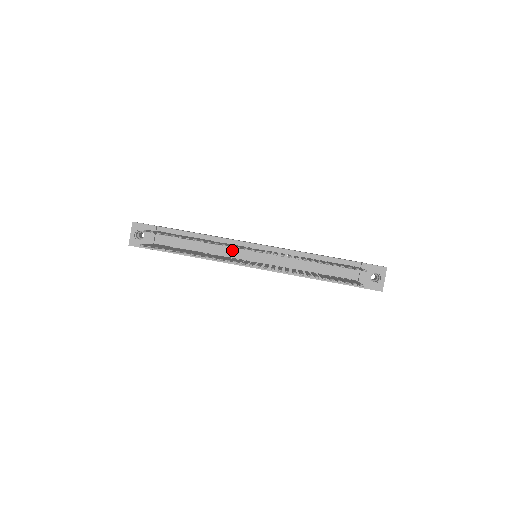
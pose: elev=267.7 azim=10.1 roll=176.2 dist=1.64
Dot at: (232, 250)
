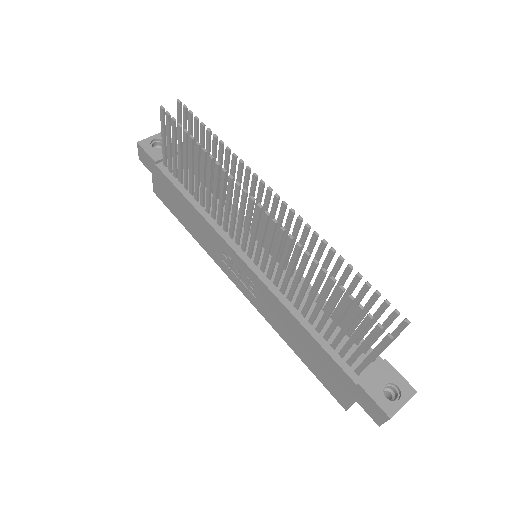
Dot at: (236, 226)
